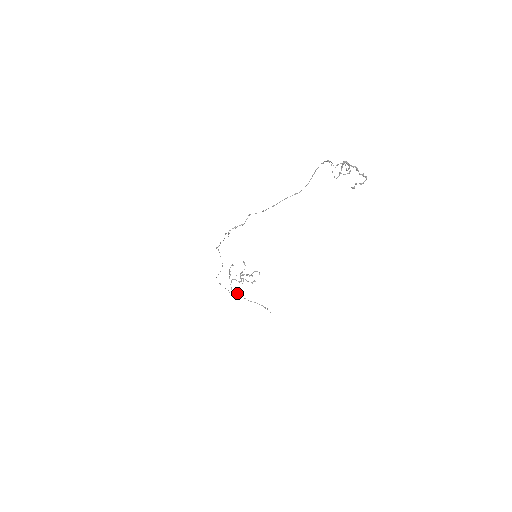
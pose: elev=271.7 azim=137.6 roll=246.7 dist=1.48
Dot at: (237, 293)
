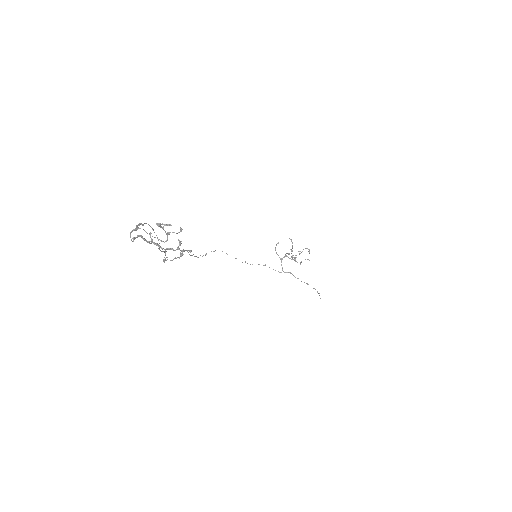
Dot at: (290, 272)
